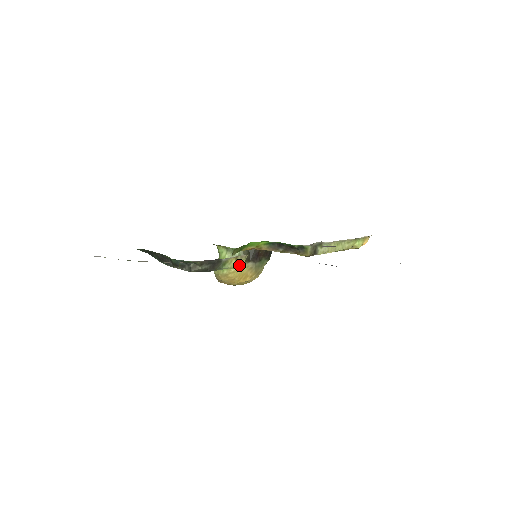
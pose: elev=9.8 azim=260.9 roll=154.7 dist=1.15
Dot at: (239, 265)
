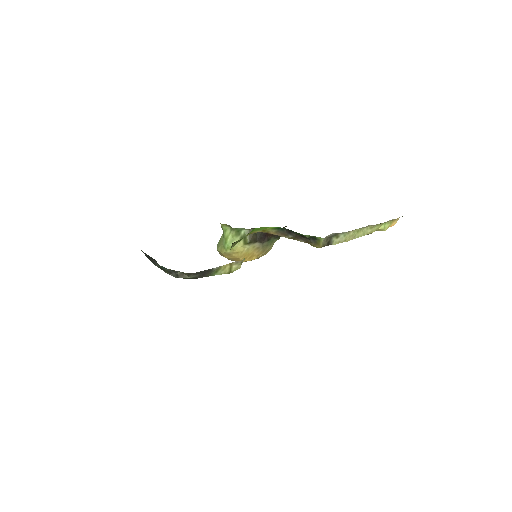
Dot at: (234, 270)
